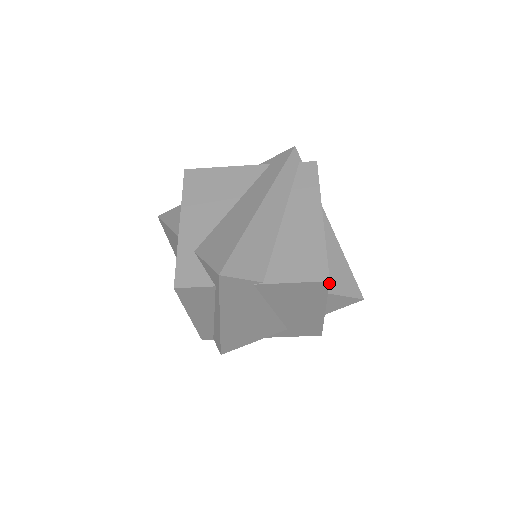
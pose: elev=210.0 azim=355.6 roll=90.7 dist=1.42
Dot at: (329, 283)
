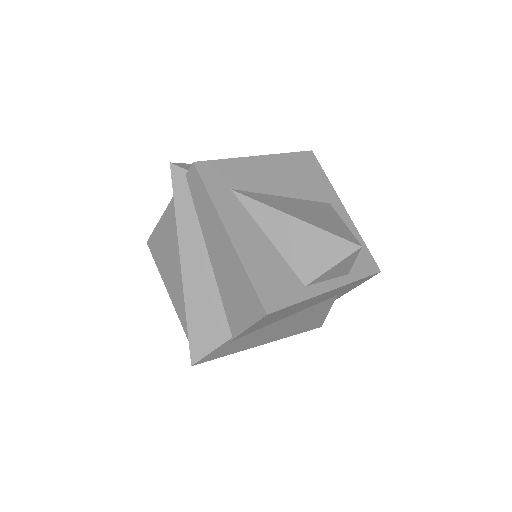
Dot at: (271, 313)
